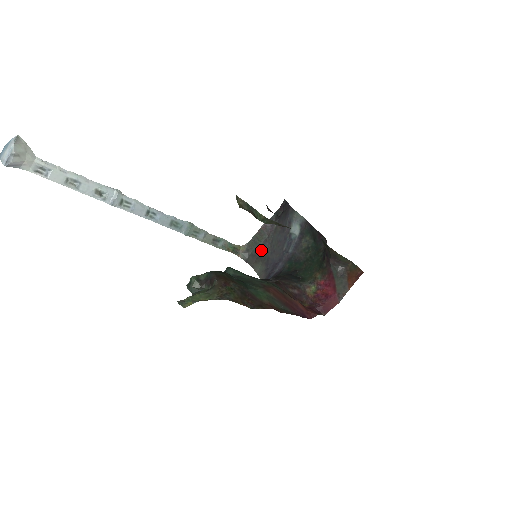
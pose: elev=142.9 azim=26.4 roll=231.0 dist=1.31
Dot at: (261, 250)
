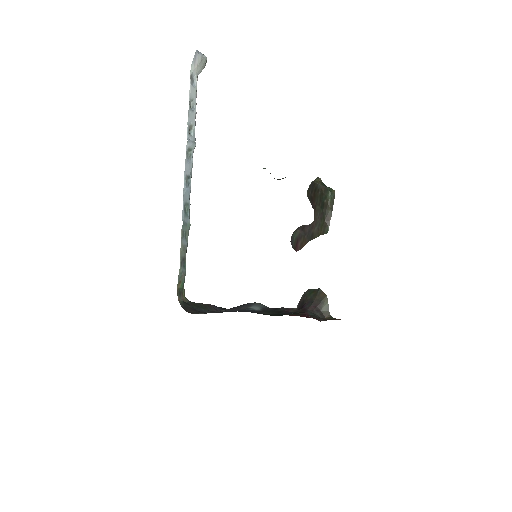
Dot at: (202, 311)
